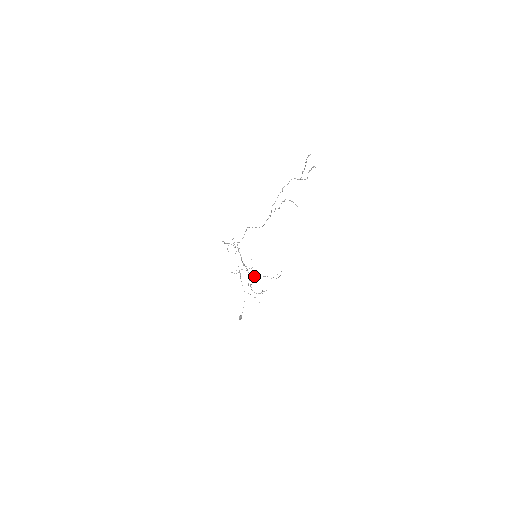
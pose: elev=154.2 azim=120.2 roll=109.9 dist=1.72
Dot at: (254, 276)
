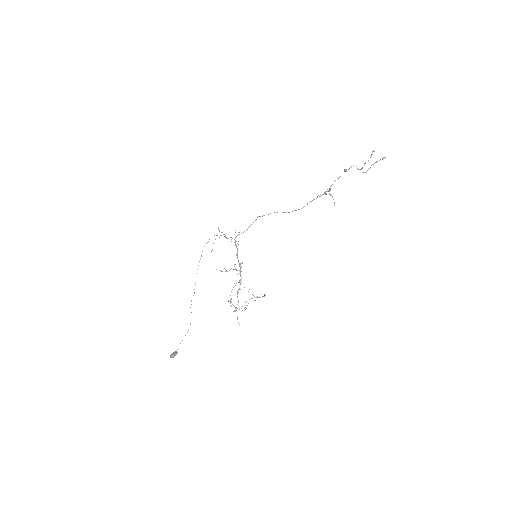
Dot at: (240, 284)
